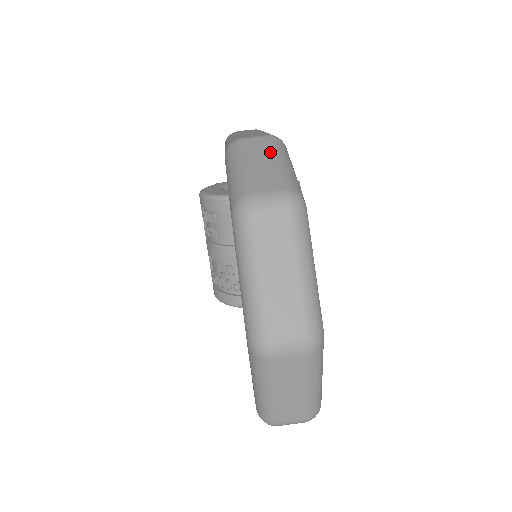
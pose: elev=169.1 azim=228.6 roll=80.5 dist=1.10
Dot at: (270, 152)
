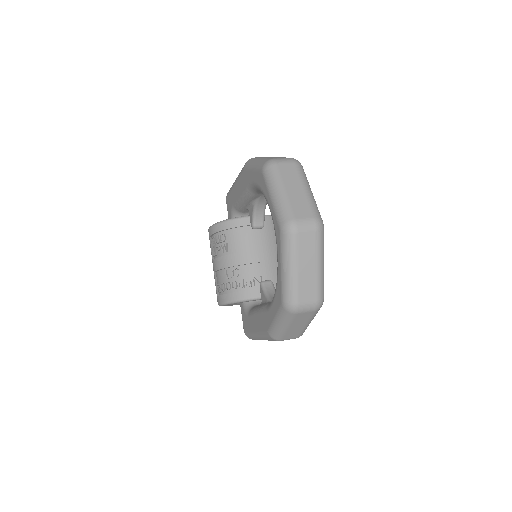
Dot at: occluded
